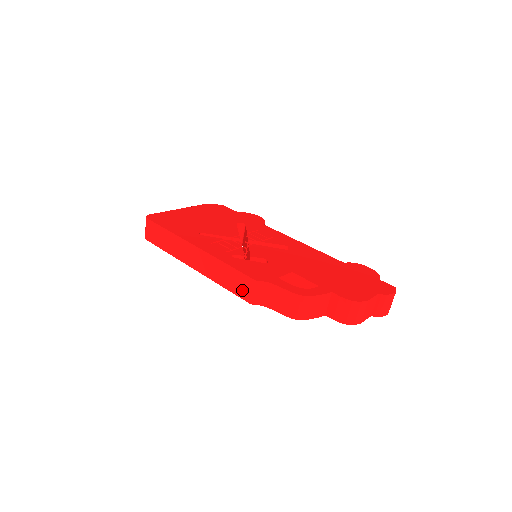
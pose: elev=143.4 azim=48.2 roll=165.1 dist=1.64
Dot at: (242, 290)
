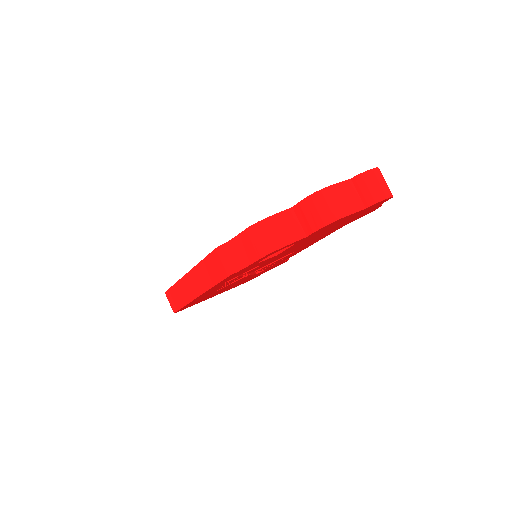
Dot at: (219, 271)
